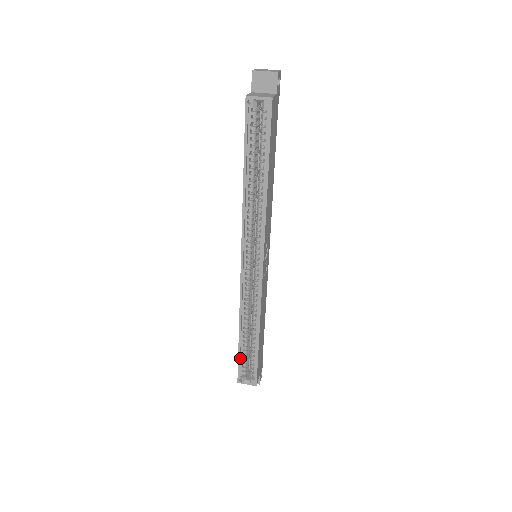
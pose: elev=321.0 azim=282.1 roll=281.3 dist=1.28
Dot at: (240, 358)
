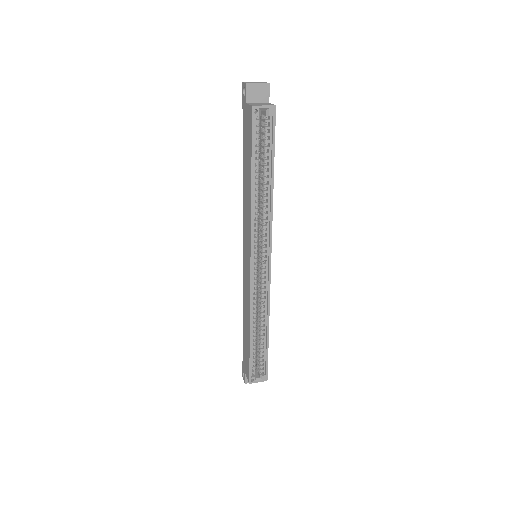
Dot at: (251, 358)
